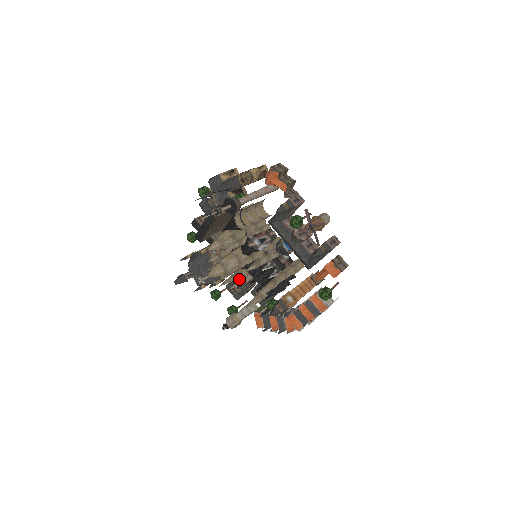
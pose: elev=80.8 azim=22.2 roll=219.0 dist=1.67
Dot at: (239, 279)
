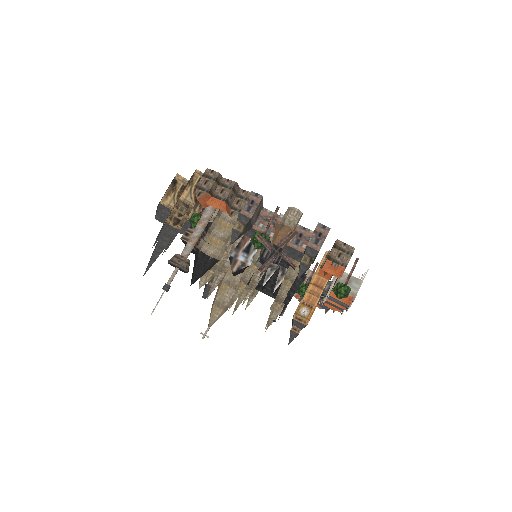
Dot at: occluded
